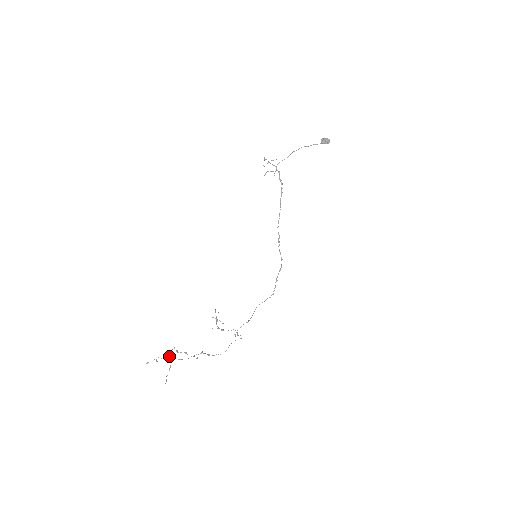
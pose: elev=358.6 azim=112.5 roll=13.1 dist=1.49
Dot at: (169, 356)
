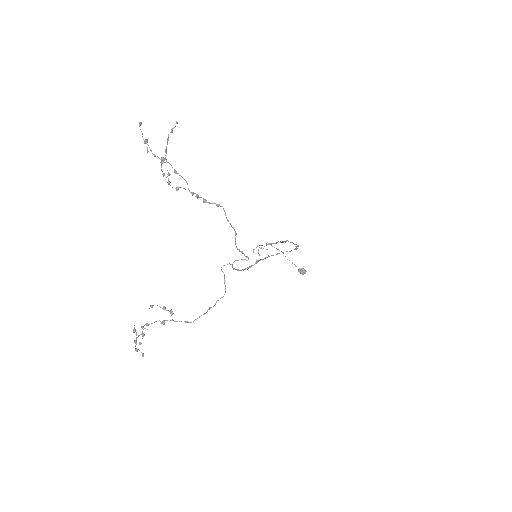
Dot at: (162, 159)
